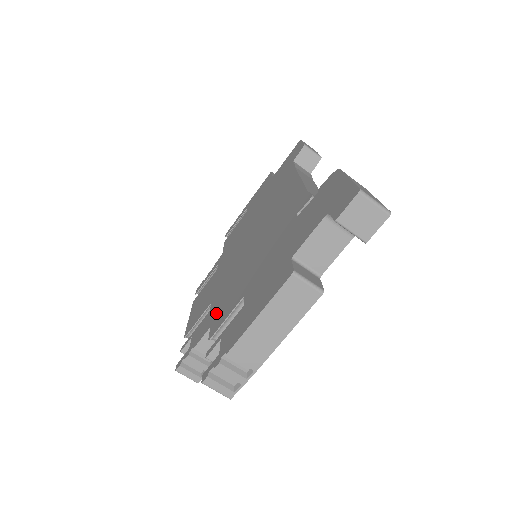
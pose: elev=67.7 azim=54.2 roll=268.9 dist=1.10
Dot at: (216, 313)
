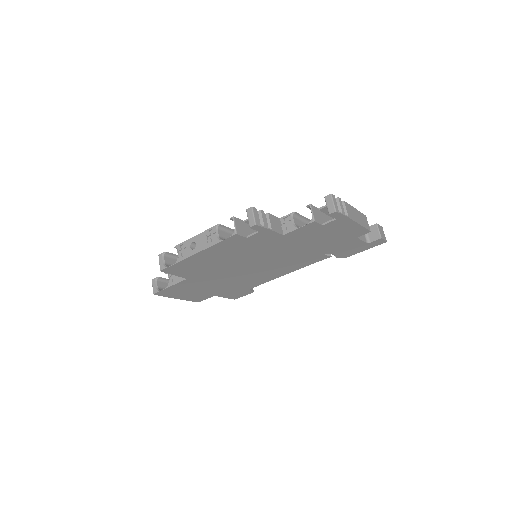
Dot at: occluded
